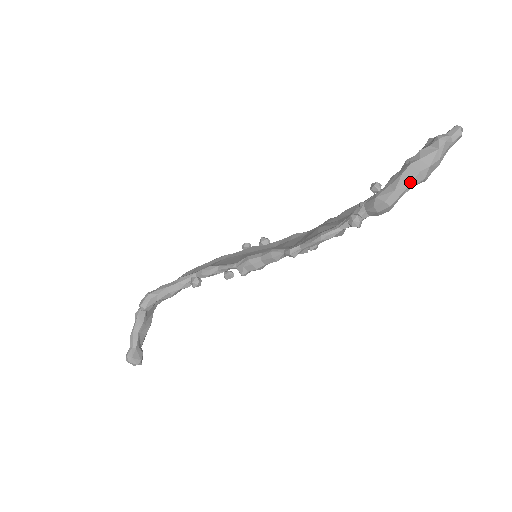
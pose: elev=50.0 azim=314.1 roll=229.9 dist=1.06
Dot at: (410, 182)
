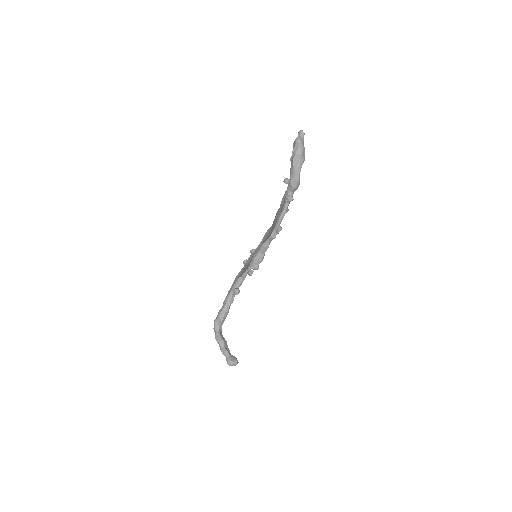
Dot at: (299, 165)
